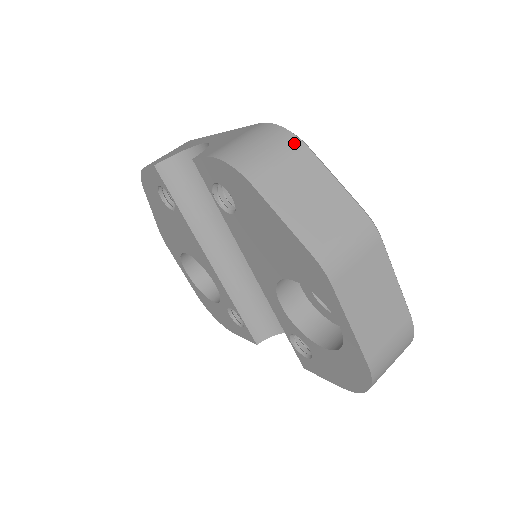
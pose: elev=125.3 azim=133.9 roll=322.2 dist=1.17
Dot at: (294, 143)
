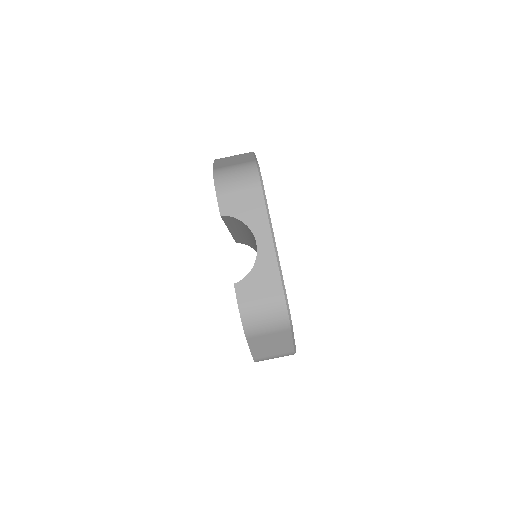
Dot at: (285, 327)
